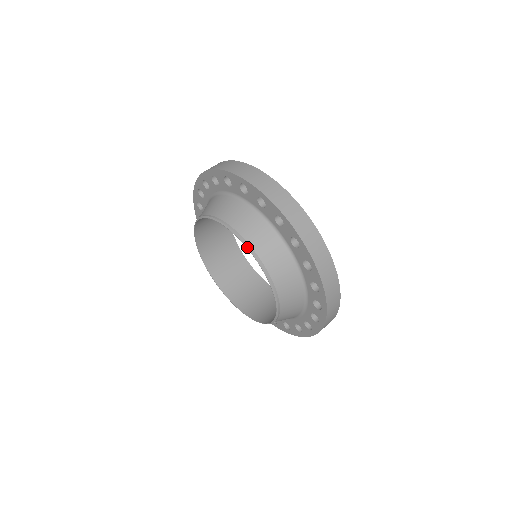
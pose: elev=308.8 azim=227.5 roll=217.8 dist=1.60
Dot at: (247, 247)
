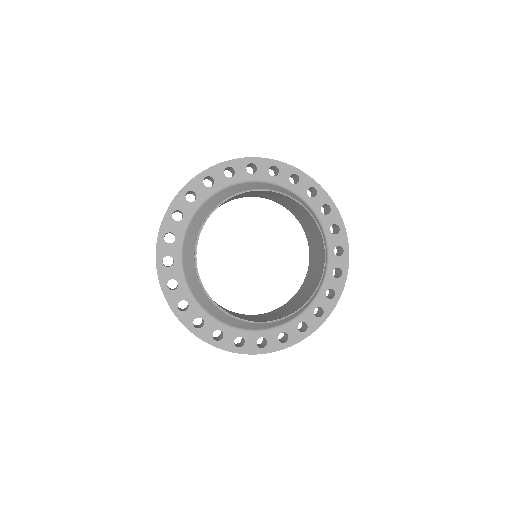
Dot at: (322, 234)
